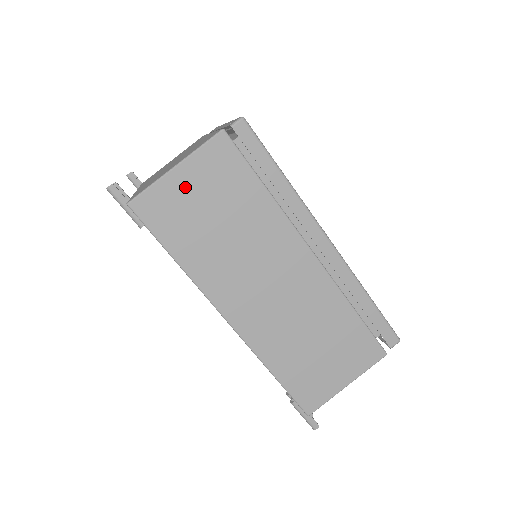
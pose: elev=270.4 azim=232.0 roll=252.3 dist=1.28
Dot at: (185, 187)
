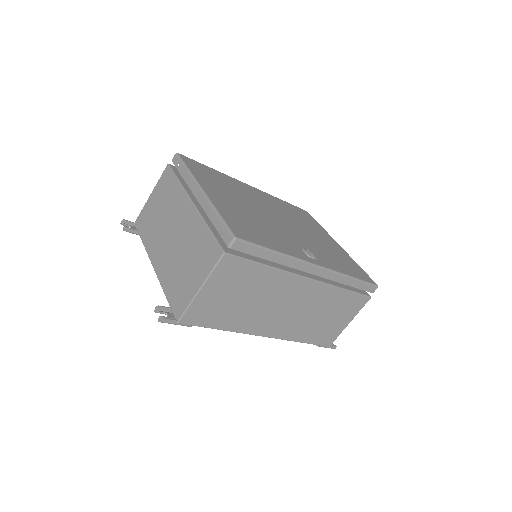
Dot at: (211, 295)
